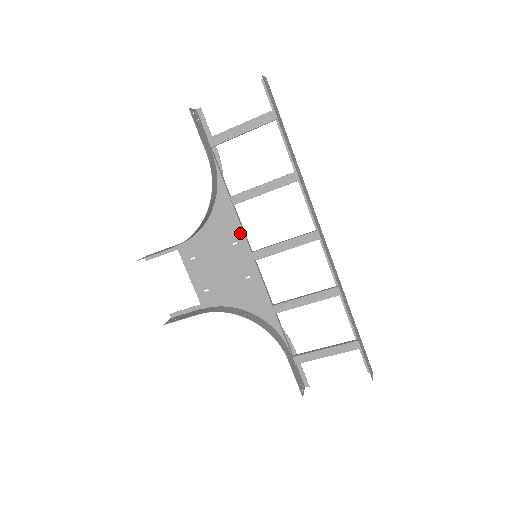
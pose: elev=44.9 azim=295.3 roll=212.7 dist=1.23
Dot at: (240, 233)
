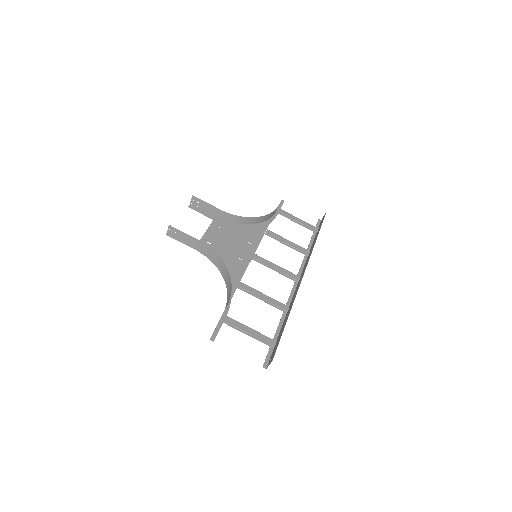
Dot at: (257, 242)
